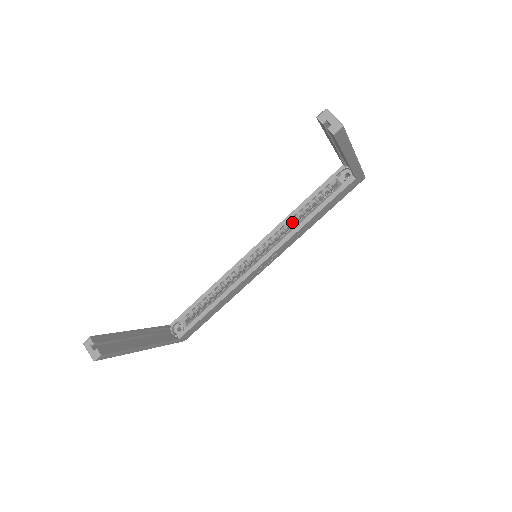
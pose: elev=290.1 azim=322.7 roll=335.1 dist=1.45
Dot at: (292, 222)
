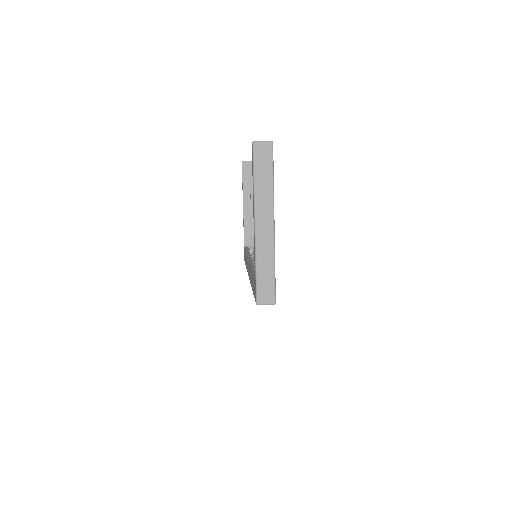
Dot at: occluded
